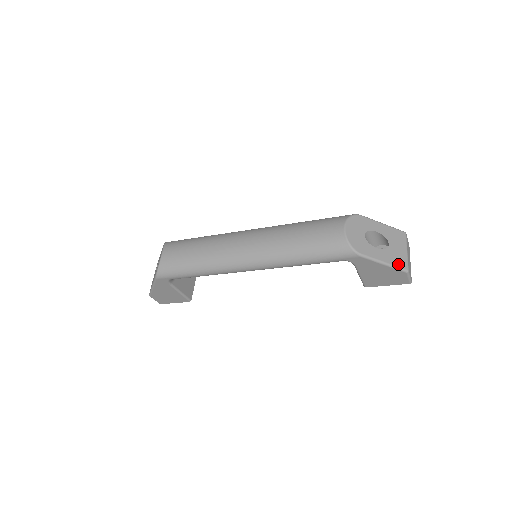
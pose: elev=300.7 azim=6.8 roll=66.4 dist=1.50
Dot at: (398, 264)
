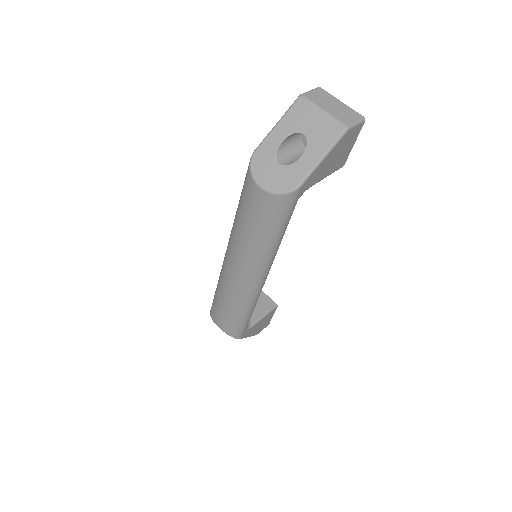
Dot at: (332, 138)
